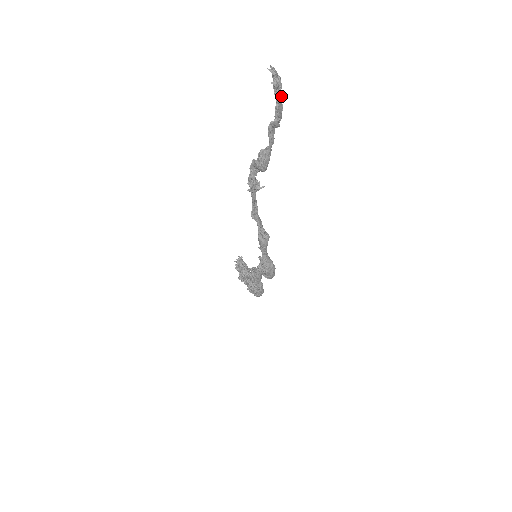
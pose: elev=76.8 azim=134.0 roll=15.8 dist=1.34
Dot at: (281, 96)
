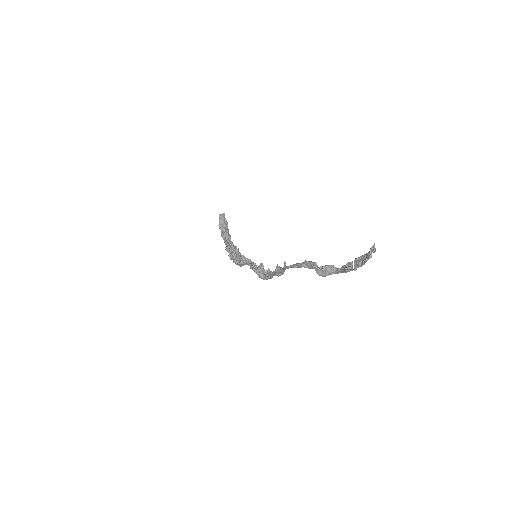
Dot at: (367, 255)
